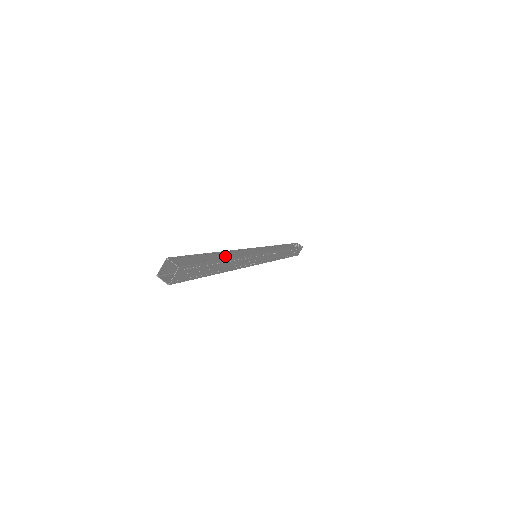
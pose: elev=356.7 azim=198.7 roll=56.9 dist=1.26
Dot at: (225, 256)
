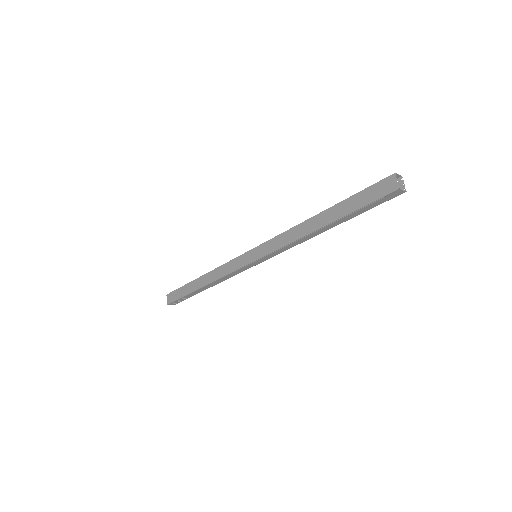
Dot at: occluded
